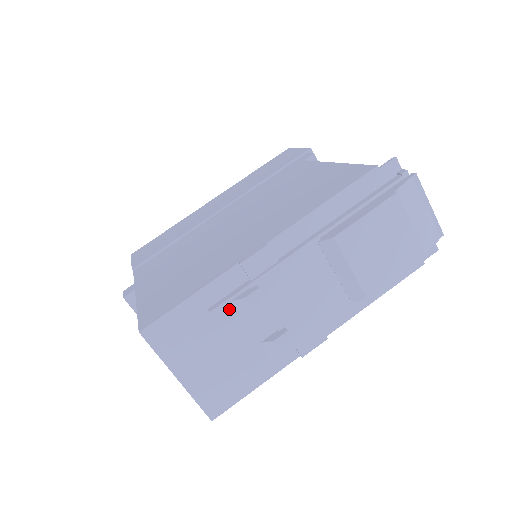
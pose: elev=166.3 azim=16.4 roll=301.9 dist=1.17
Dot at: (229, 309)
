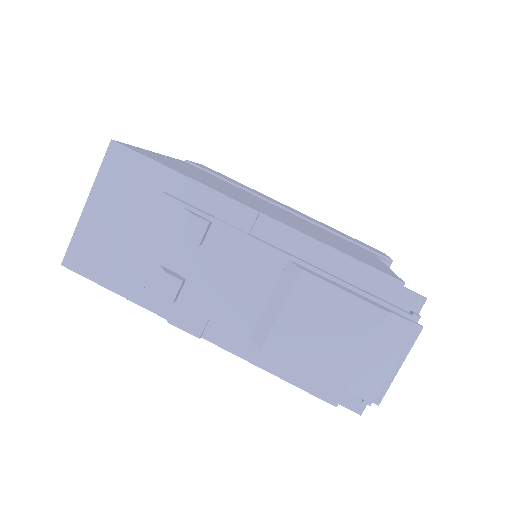
Dot at: (175, 210)
